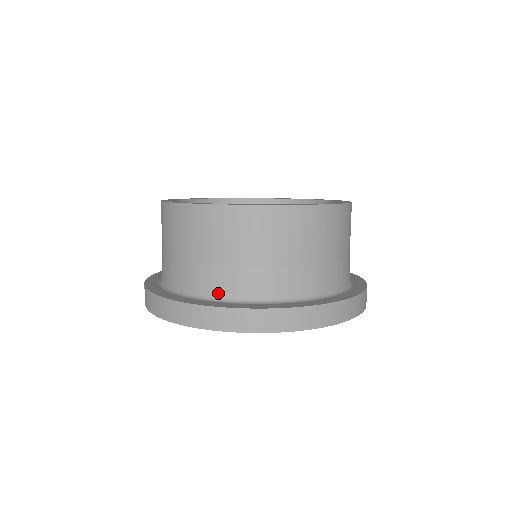
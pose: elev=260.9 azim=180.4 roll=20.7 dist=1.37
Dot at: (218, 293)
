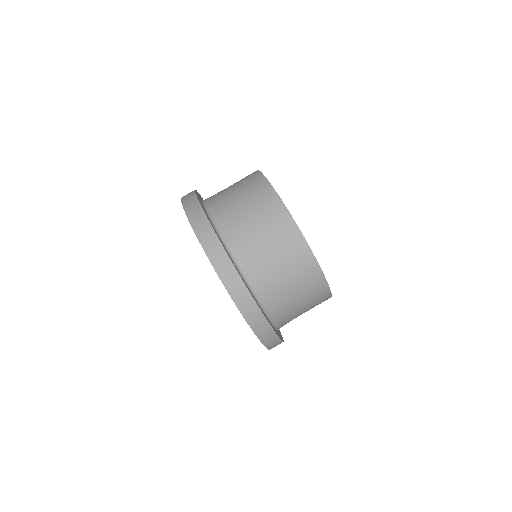
Dot at: occluded
